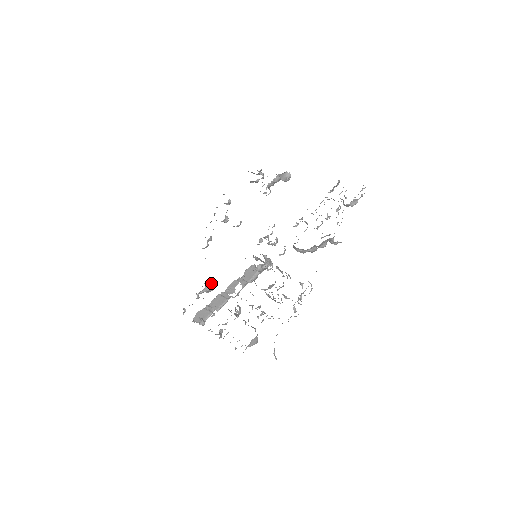
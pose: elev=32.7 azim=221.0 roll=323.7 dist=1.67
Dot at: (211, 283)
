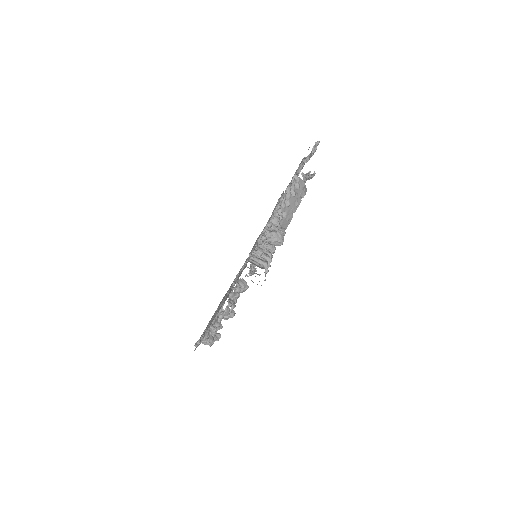
Dot at: occluded
